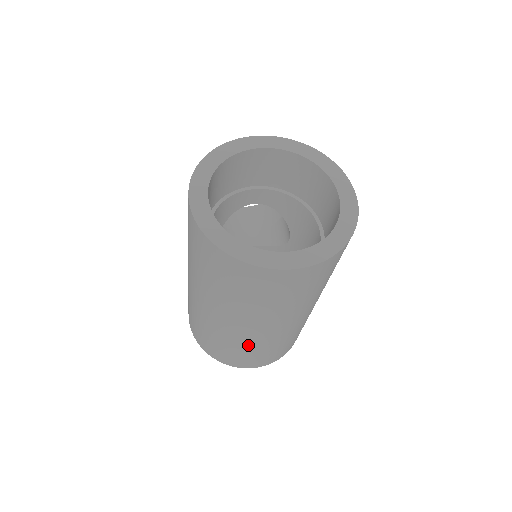
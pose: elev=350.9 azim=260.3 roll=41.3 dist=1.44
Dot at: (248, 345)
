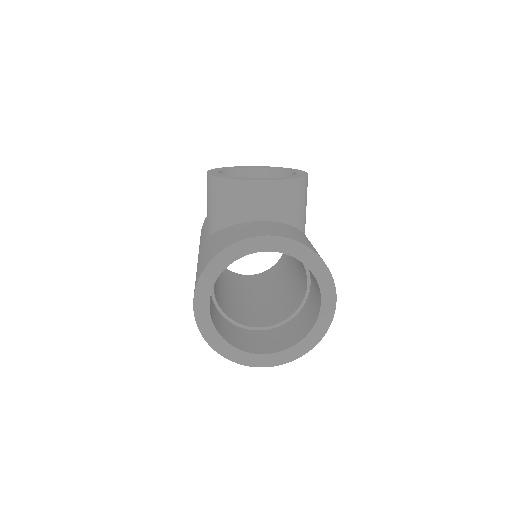
Dot at: occluded
